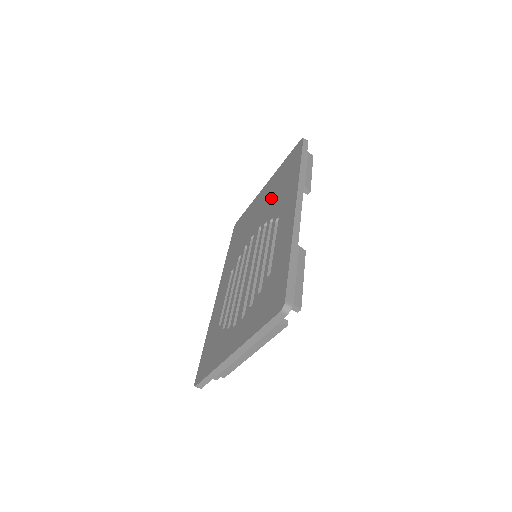
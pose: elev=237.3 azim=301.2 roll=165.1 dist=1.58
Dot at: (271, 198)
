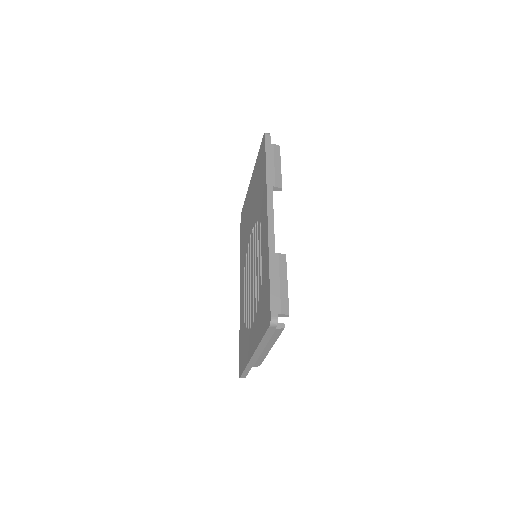
Dot at: (255, 197)
